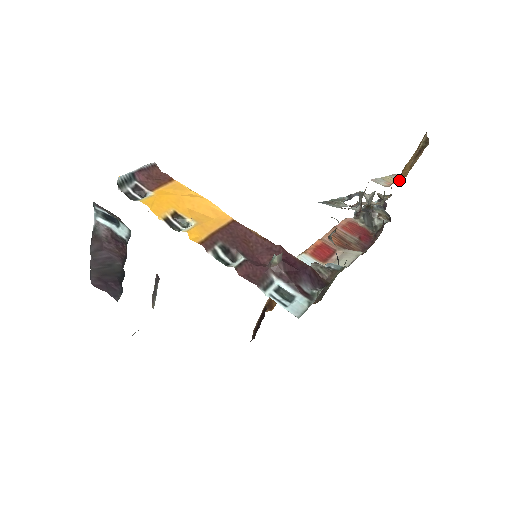
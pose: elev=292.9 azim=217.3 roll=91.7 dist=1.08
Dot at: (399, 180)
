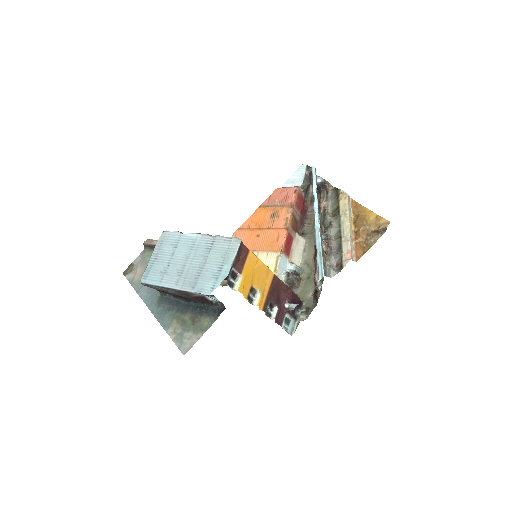
Dot at: (351, 215)
